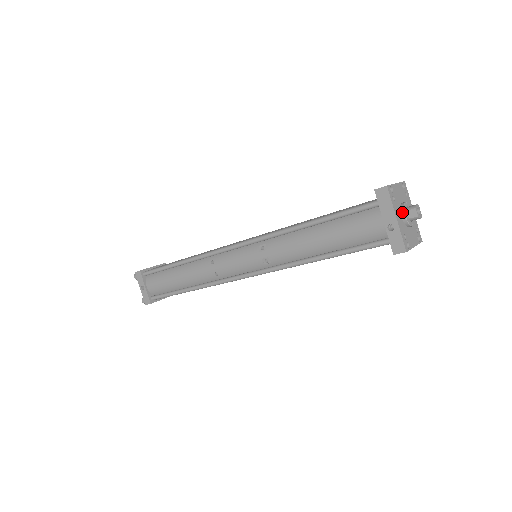
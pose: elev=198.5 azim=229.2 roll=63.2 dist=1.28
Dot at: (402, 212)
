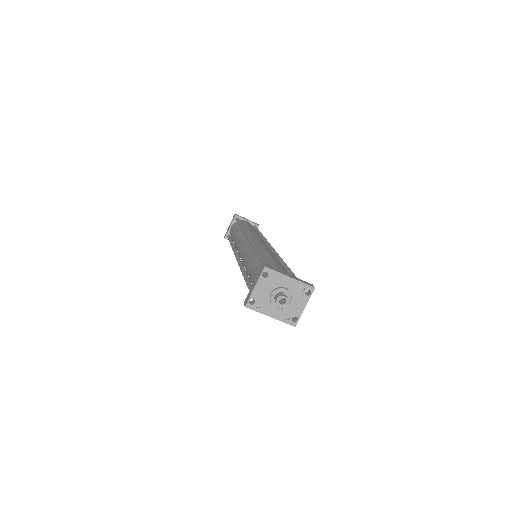
Dot at: (273, 306)
